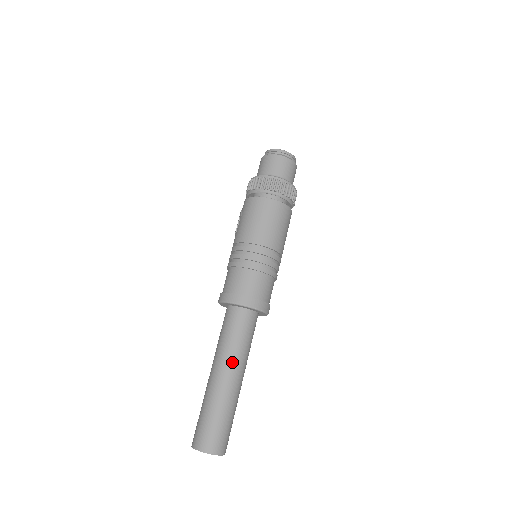
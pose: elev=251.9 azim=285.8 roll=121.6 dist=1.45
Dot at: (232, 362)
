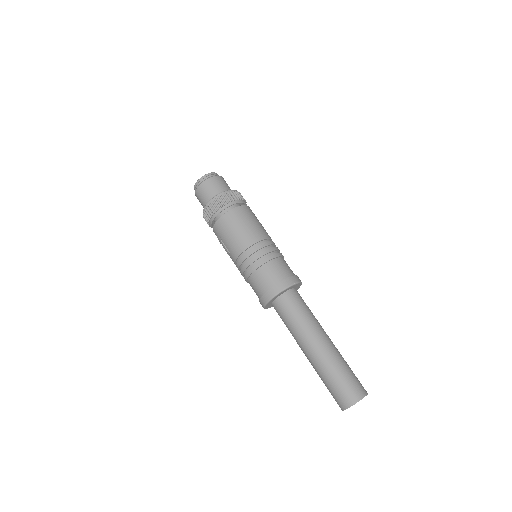
Dot at: (314, 331)
